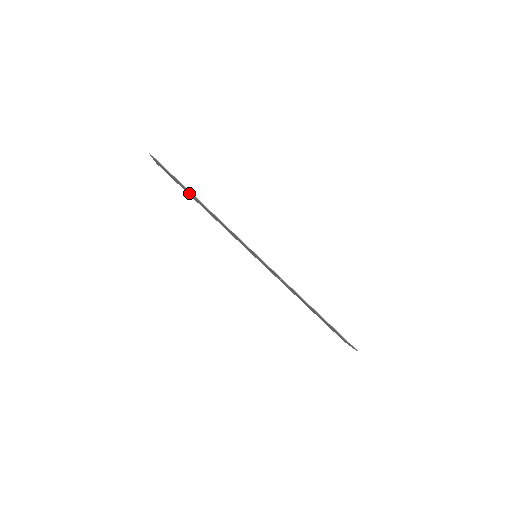
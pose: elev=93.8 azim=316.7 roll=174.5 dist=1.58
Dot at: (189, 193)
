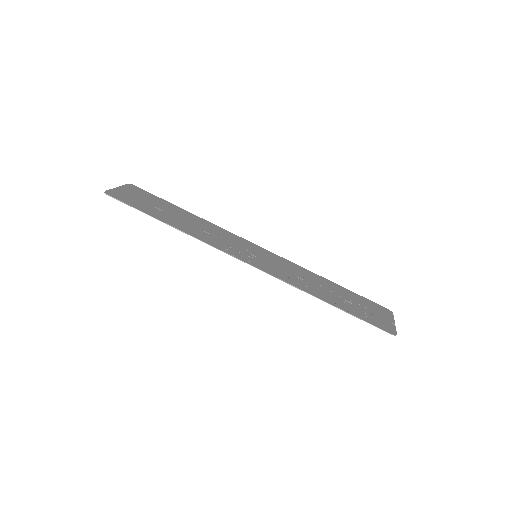
Dot at: (166, 211)
